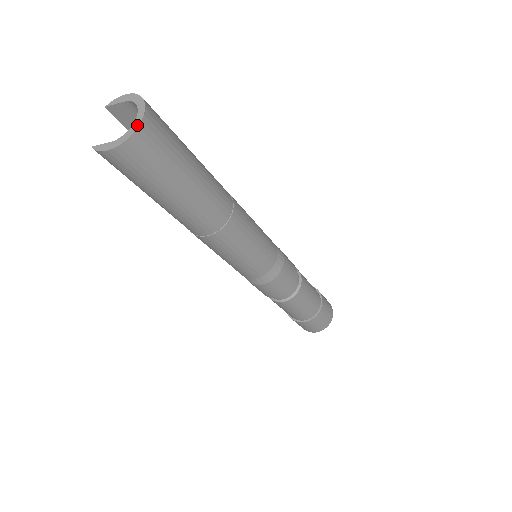
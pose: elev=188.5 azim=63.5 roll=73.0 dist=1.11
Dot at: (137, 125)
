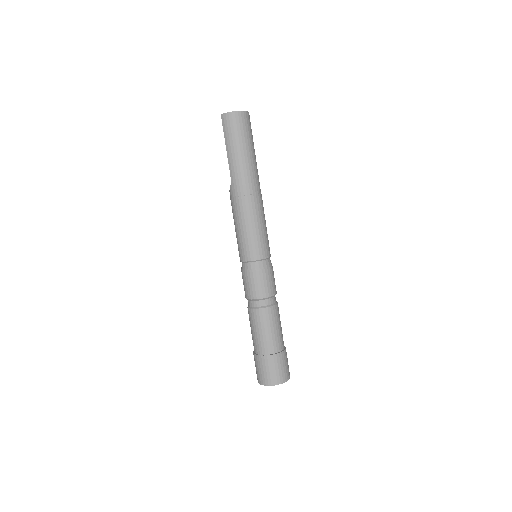
Dot at: (246, 111)
